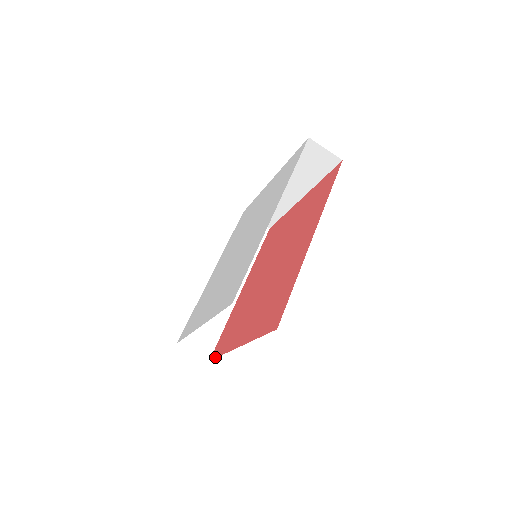
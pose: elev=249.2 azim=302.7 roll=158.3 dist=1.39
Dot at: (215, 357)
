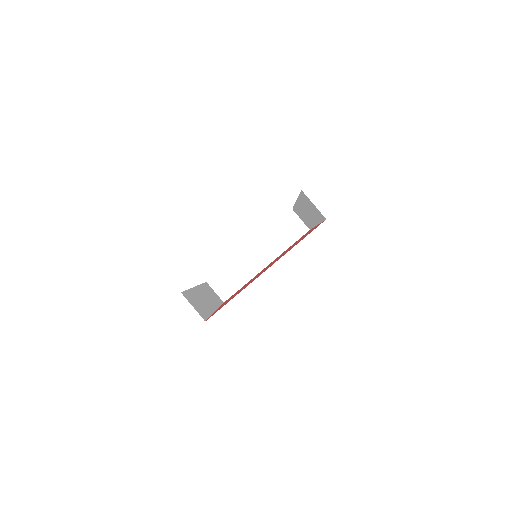
Dot at: (219, 309)
